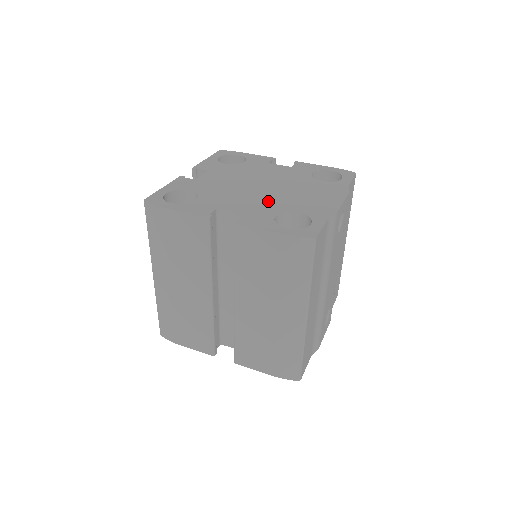
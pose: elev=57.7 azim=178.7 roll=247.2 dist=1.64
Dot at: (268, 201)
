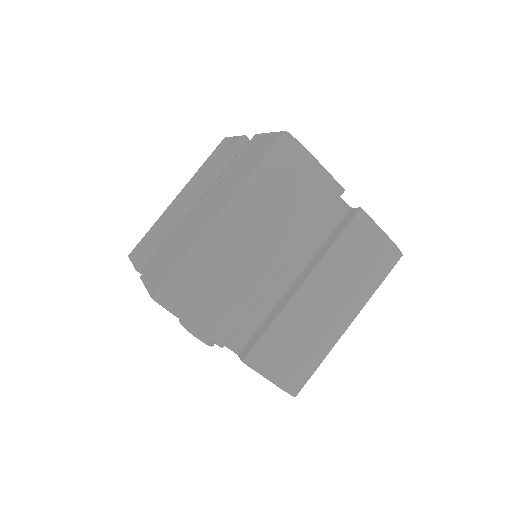
Dot at: occluded
